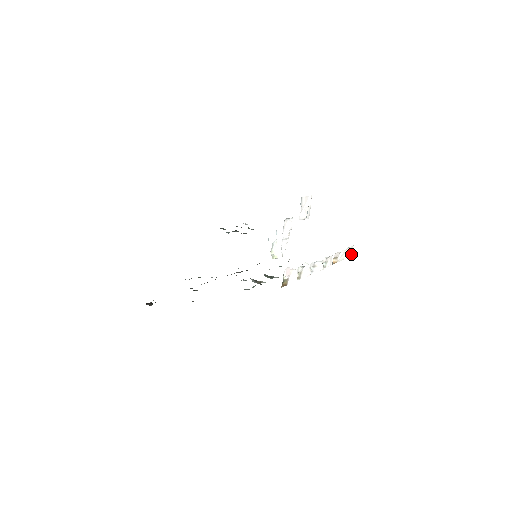
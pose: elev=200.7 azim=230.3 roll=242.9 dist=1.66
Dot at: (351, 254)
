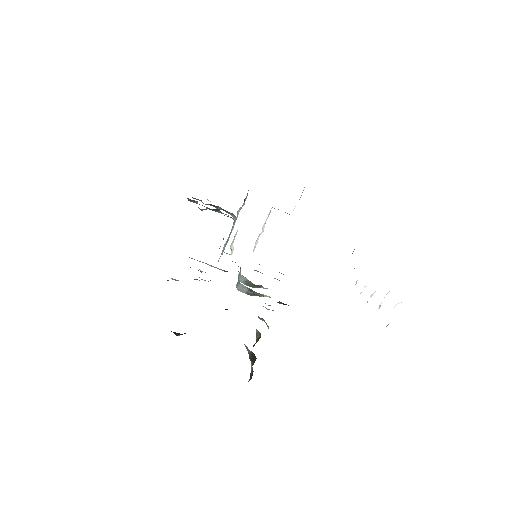
Dot at: occluded
